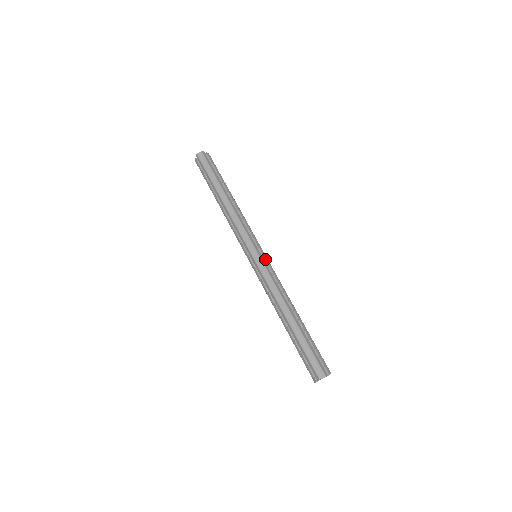
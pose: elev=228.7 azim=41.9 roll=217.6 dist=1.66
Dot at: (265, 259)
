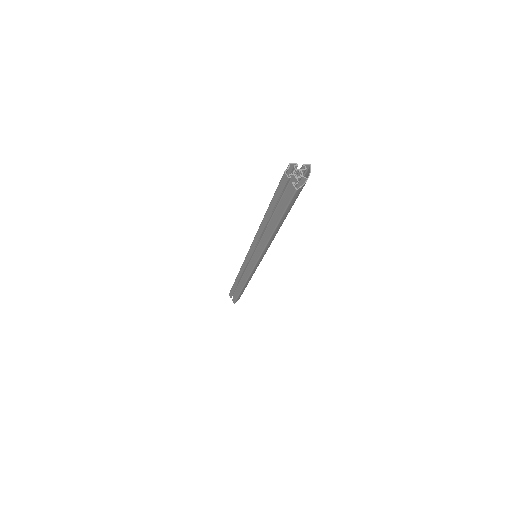
Dot at: occluded
